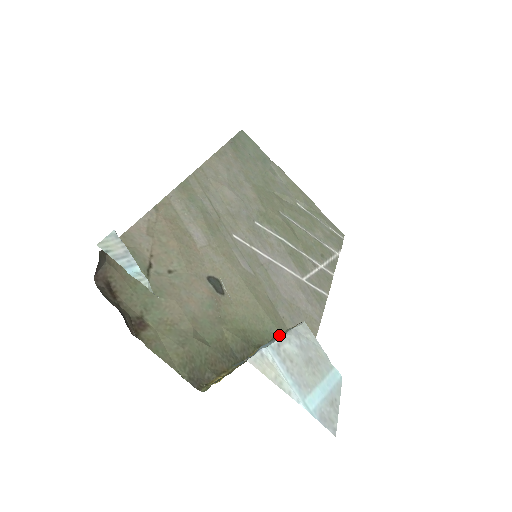
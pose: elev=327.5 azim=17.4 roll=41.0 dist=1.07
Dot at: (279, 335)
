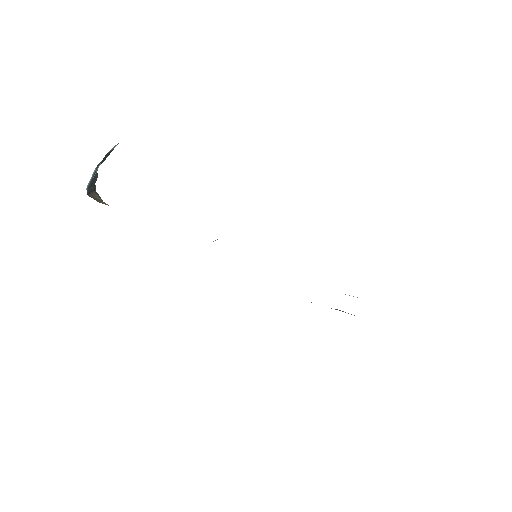
Dot at: occluded
